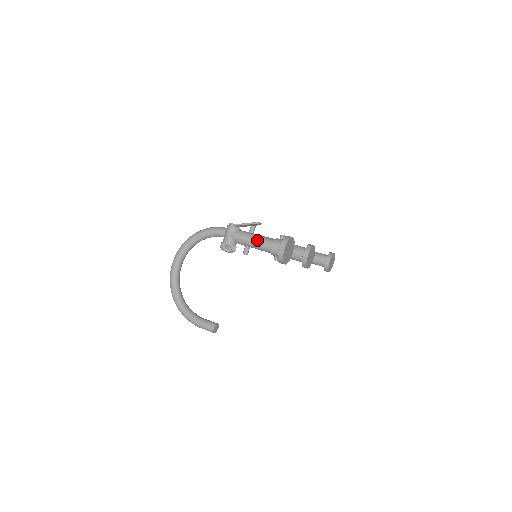
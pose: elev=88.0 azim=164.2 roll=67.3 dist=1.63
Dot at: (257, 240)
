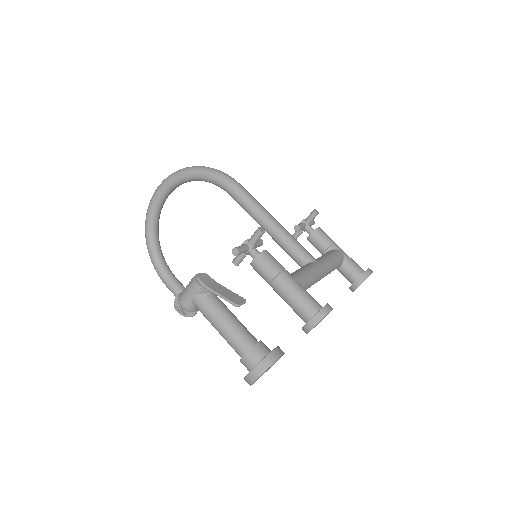
Dot at: (226, 331)
